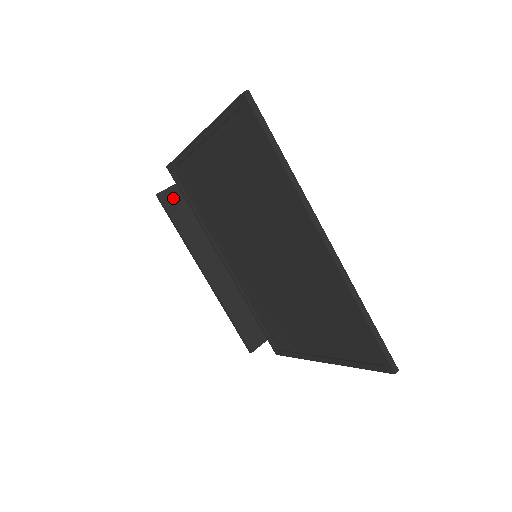
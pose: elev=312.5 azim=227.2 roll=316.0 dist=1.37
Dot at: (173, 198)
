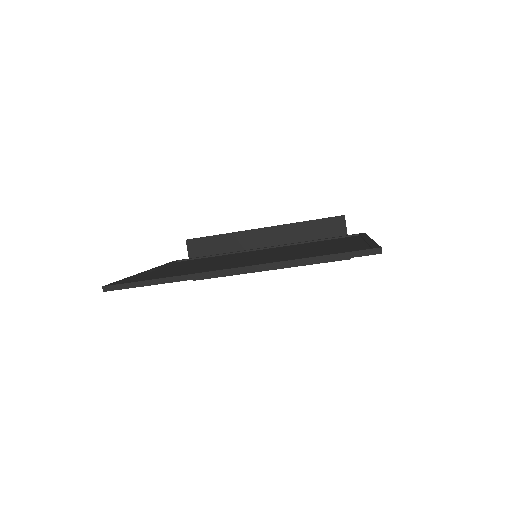
Dot at: occluded
